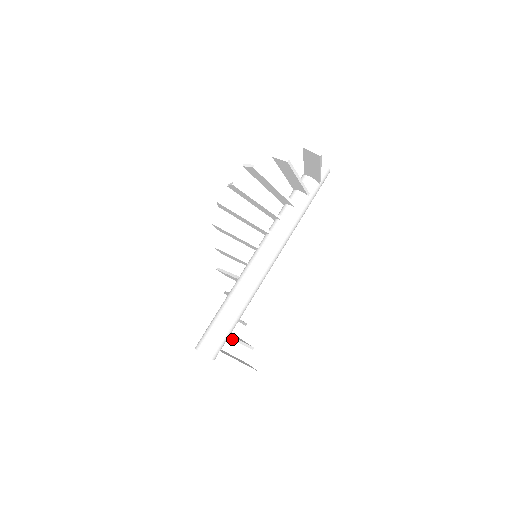
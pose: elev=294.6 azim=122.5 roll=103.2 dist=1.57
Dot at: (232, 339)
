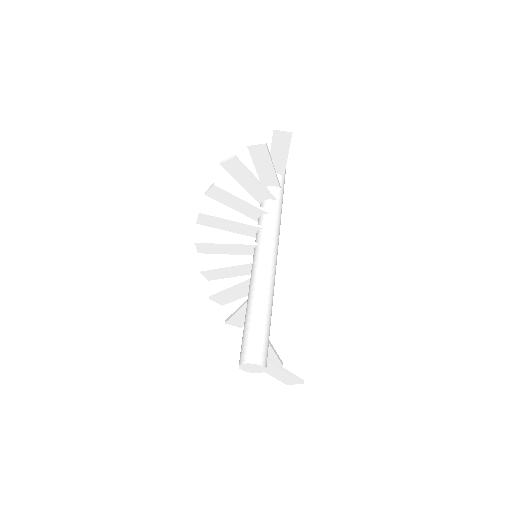
Dot at: (270, 346)
